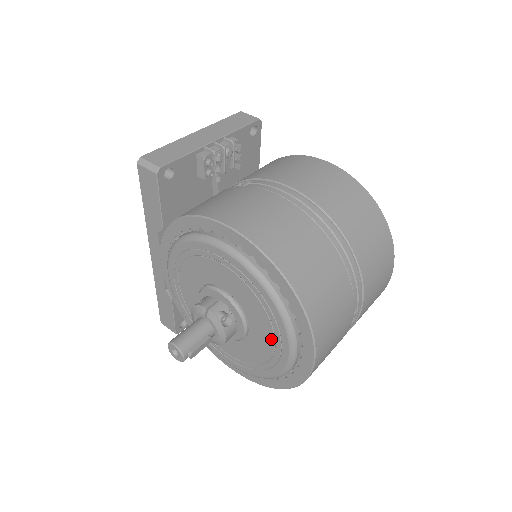
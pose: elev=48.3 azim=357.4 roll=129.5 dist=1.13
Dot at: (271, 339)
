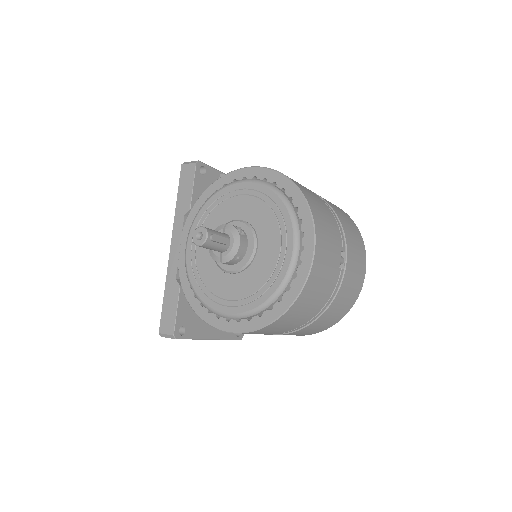
Dot at: (278, 240)
